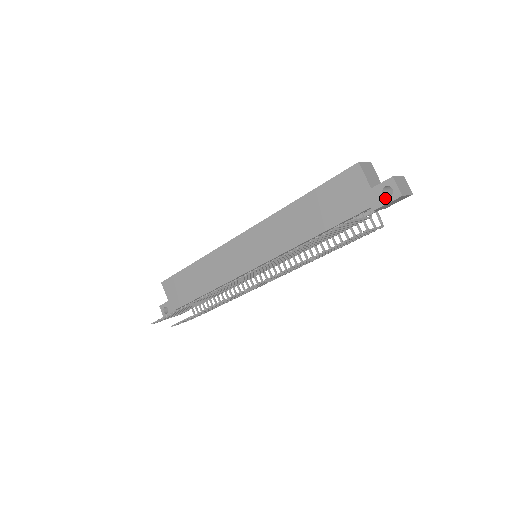
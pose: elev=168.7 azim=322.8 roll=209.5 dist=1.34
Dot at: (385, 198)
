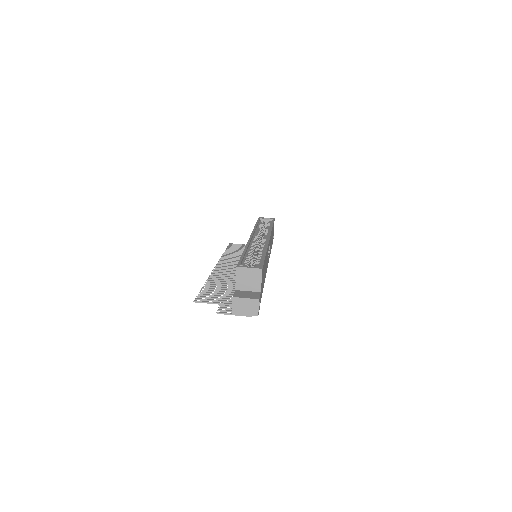
Dot at: occluded
